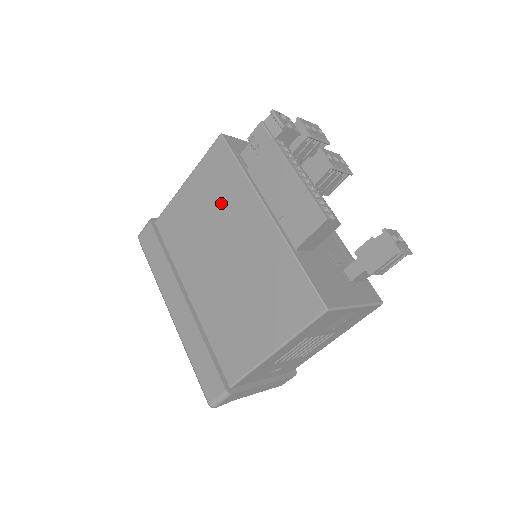
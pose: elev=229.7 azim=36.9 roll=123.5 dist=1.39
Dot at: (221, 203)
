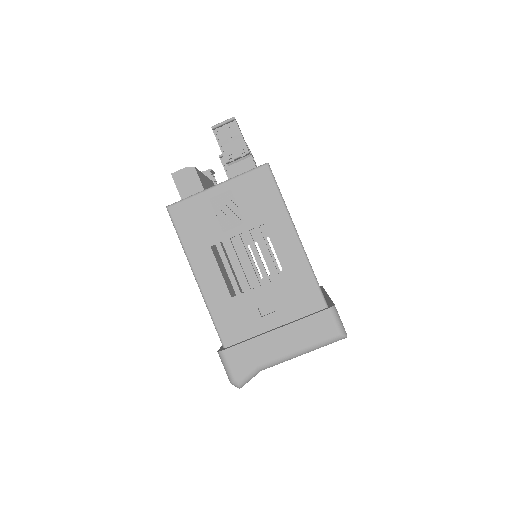
Dot at: occluded
